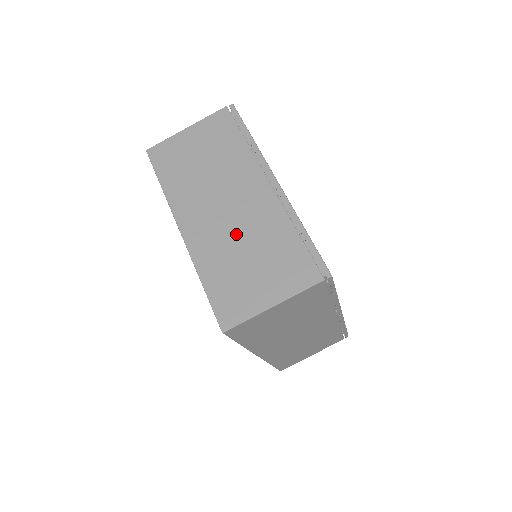
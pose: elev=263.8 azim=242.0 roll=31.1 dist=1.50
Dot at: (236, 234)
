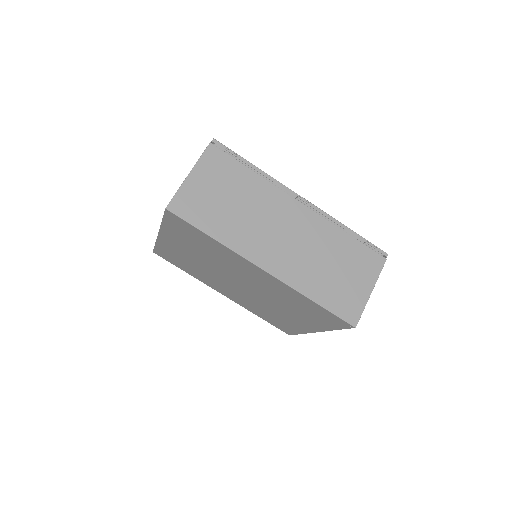
Dot at: occluded
